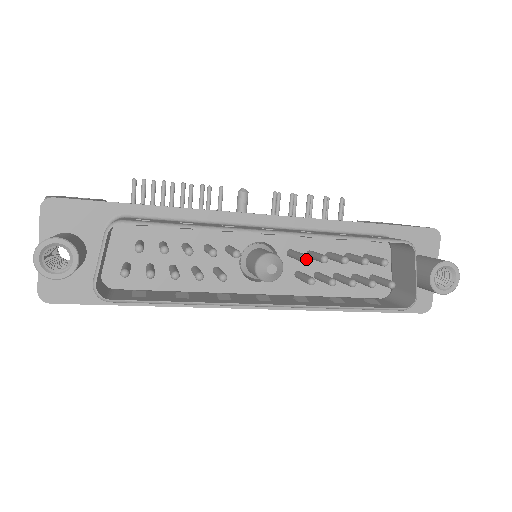
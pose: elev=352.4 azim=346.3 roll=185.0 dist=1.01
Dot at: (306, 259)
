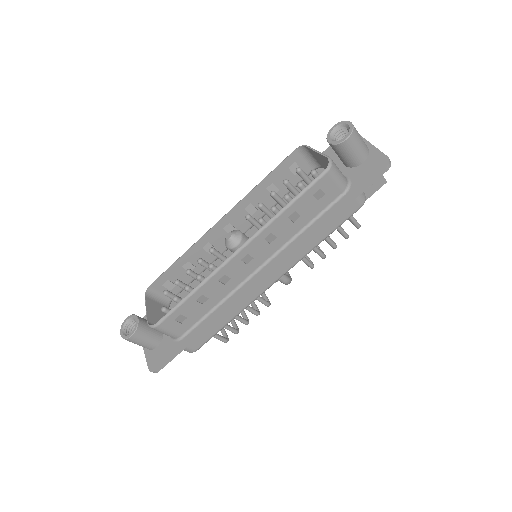
Dot at: (248, 215)
